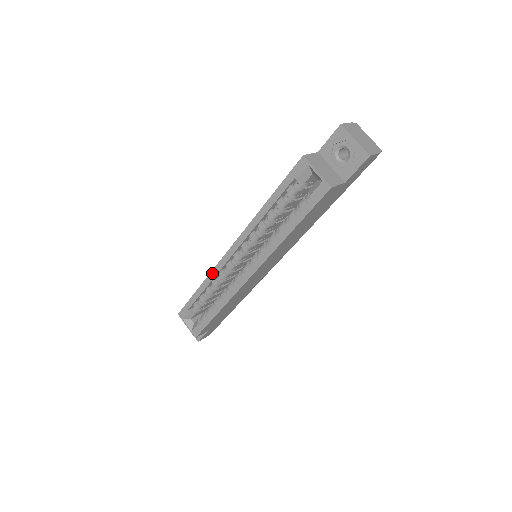
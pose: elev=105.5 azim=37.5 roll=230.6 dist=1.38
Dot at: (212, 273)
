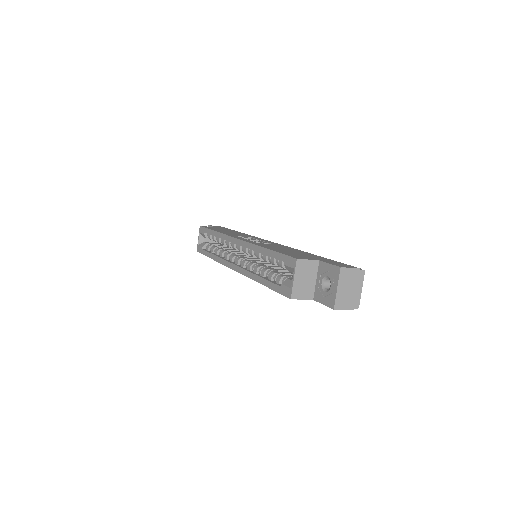
Dot at: (224, 235)
